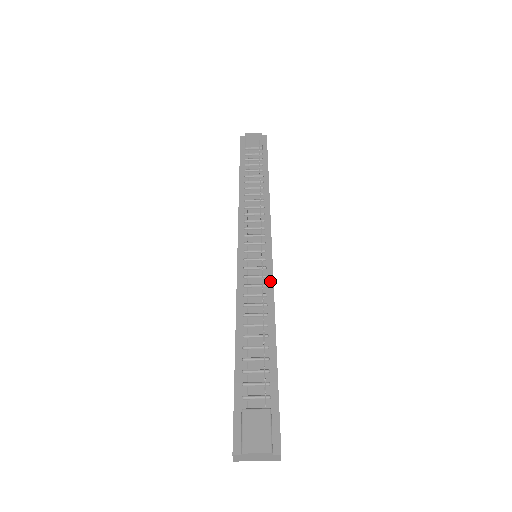
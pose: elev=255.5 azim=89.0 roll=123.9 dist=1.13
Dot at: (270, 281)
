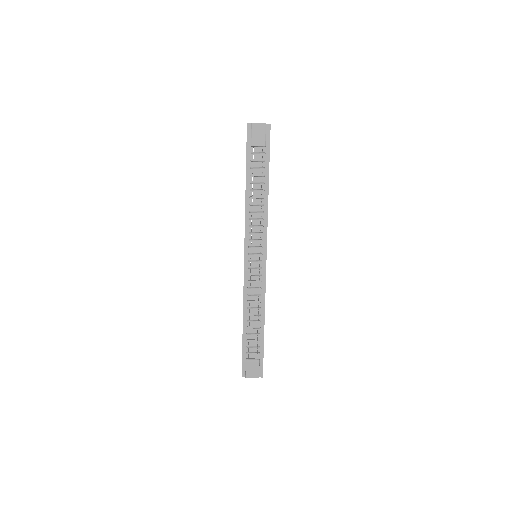
Dot at: (264, 285)
